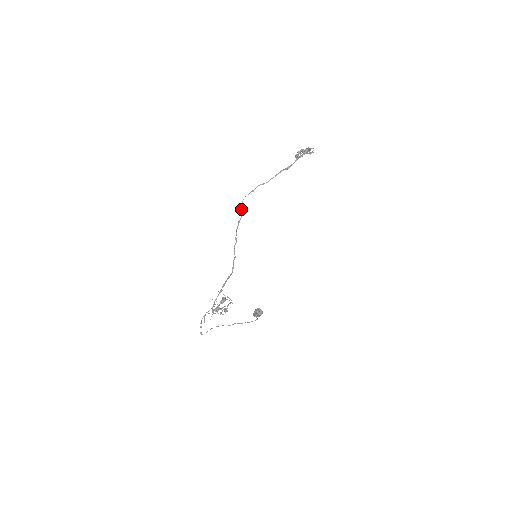
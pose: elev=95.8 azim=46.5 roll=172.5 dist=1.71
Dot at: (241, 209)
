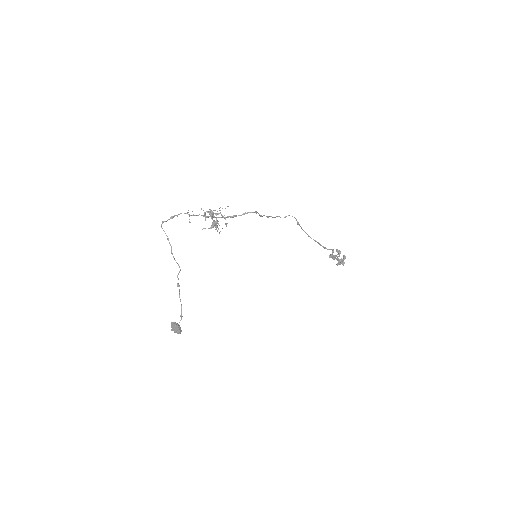
Dot at: occluded
